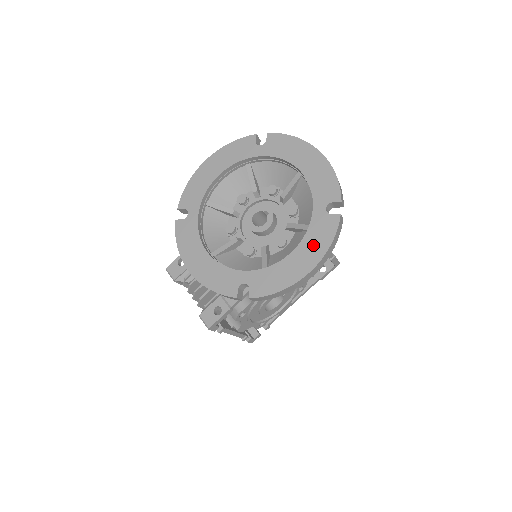
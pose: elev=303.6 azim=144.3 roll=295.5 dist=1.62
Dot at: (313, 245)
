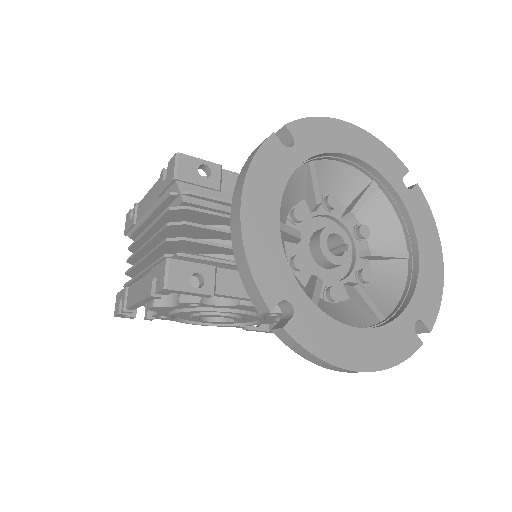
Dot at: (384, 346)
